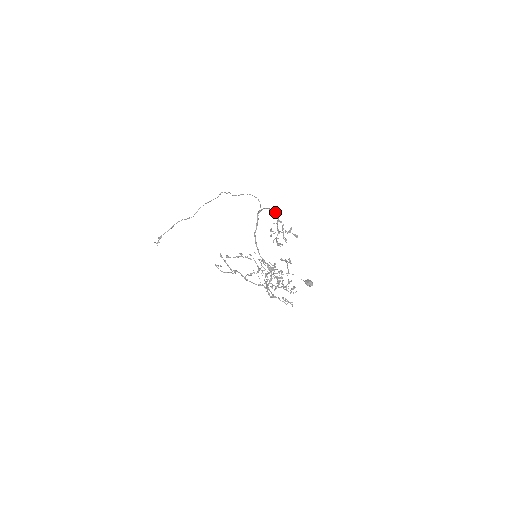
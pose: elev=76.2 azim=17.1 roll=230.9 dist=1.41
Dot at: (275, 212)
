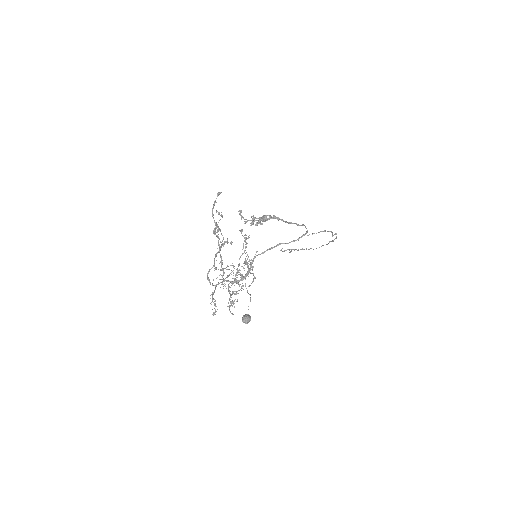
Dot at: (297, 224)
